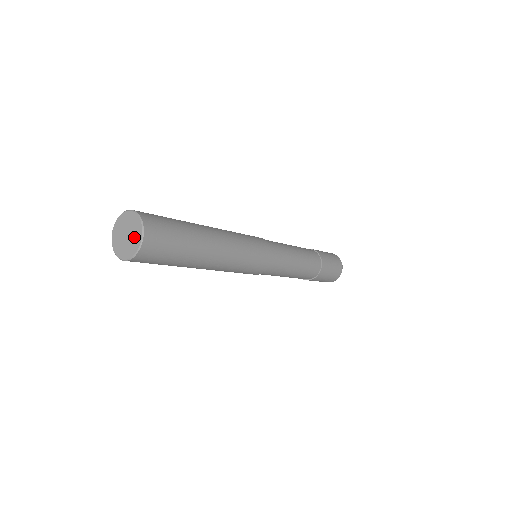
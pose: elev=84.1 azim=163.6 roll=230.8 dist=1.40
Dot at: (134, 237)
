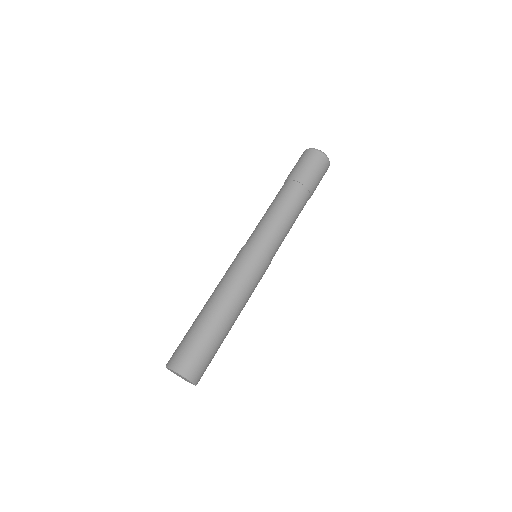
Dot at: occluded
